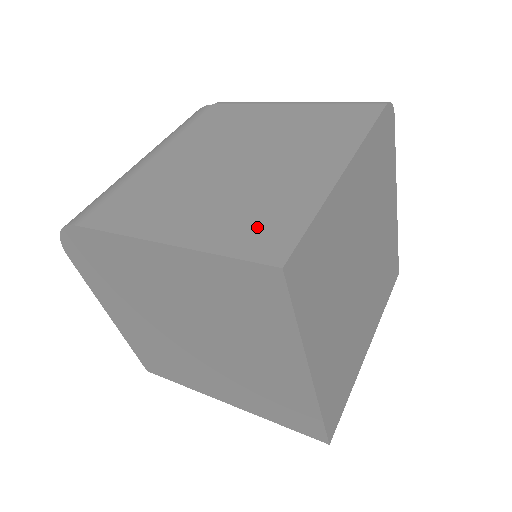
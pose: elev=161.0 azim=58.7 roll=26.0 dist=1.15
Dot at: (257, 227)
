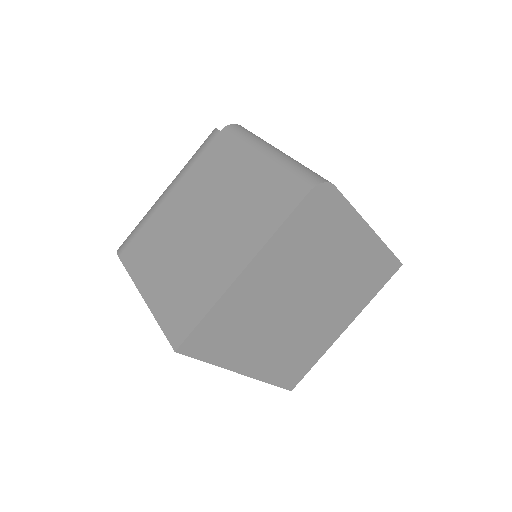
Dot at: (180, 308)
